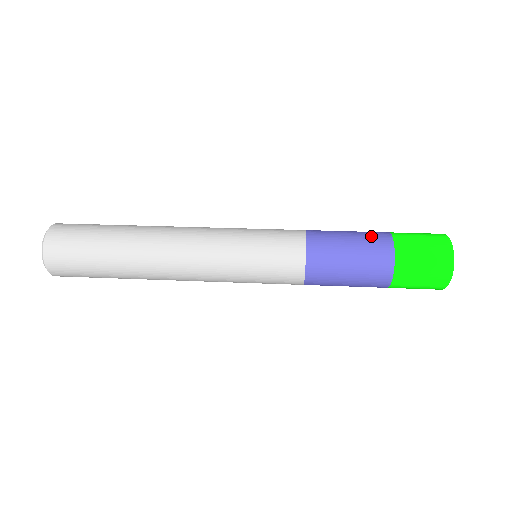
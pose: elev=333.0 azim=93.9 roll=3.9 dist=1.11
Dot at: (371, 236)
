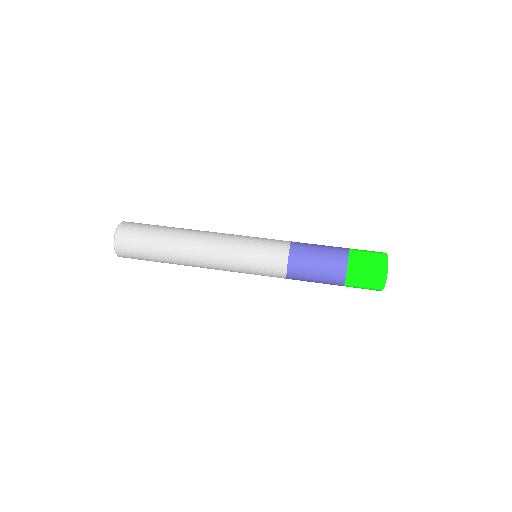
Dot at: (334, 247)
